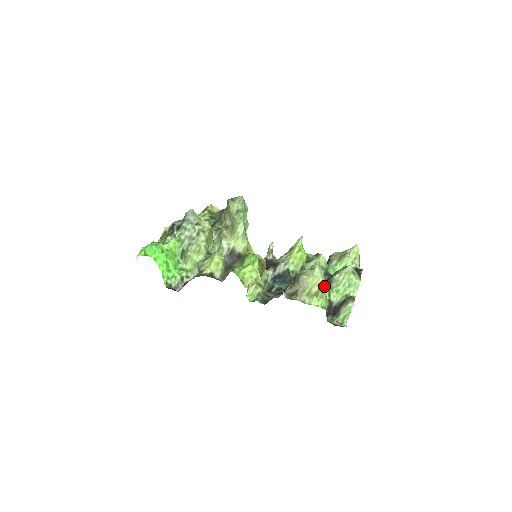
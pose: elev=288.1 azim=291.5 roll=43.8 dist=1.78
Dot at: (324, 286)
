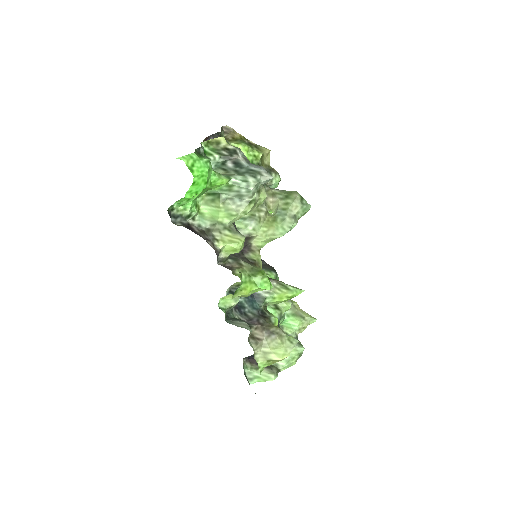
Dot at: (281, 360)
